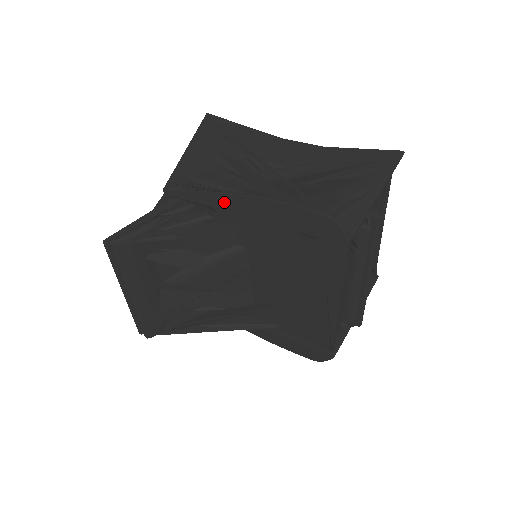
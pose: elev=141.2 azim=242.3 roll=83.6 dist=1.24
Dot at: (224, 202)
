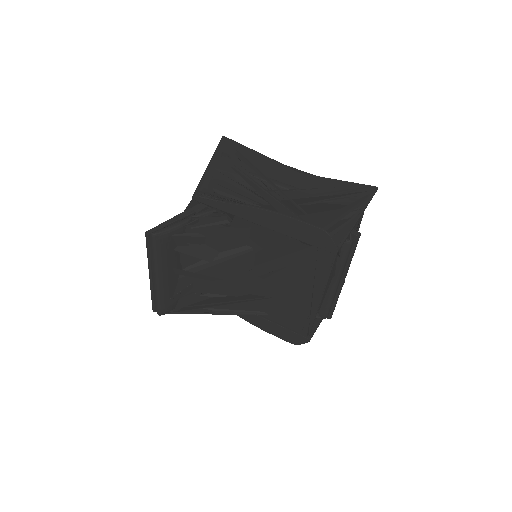
Dot at: (244, 212)
